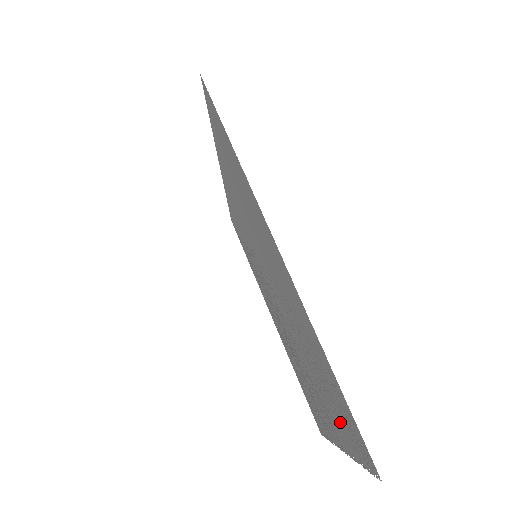
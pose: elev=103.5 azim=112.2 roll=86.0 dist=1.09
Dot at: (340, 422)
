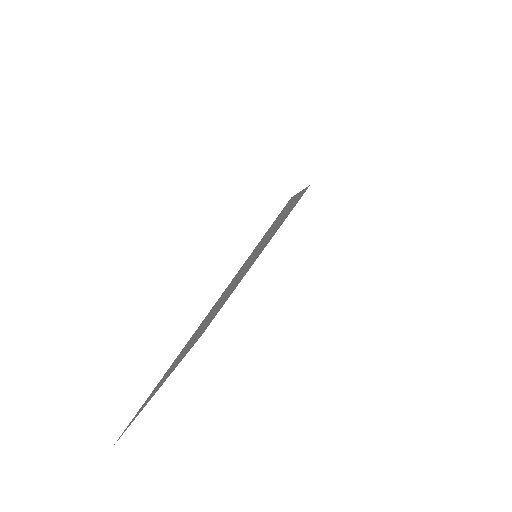
Dot at: occluded
